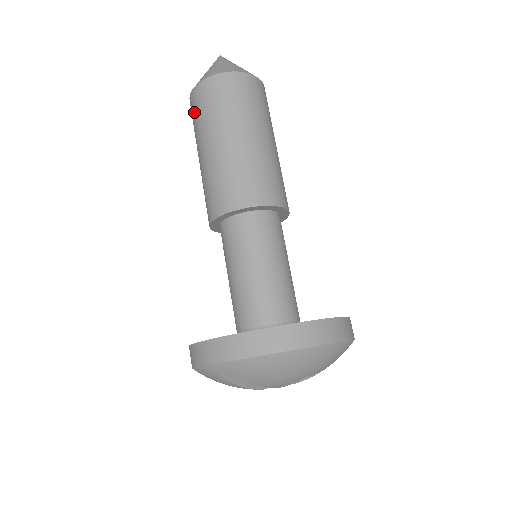
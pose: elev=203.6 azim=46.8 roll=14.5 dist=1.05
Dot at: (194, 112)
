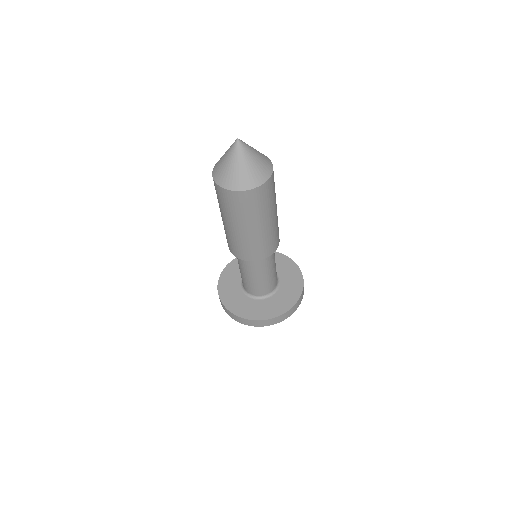
Dot at: (229, 203)
